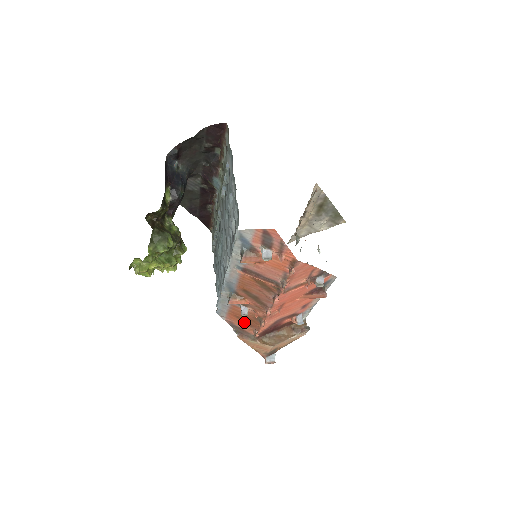
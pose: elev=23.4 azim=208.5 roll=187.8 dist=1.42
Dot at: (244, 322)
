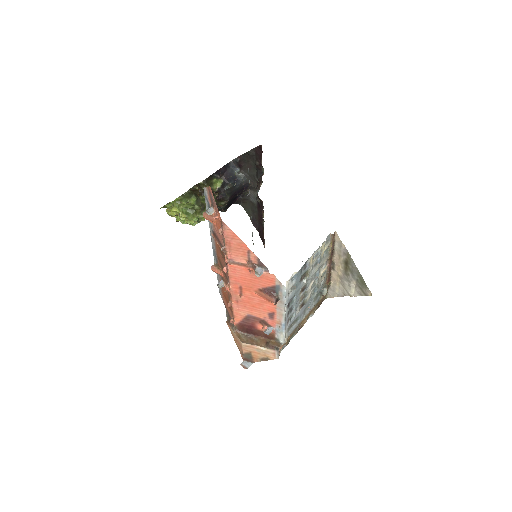
Dot at: occluded
